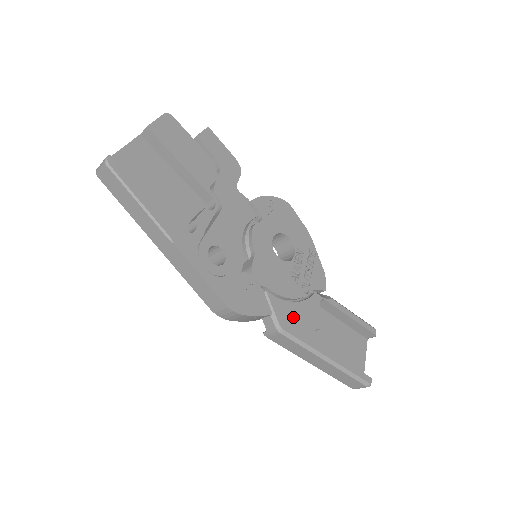
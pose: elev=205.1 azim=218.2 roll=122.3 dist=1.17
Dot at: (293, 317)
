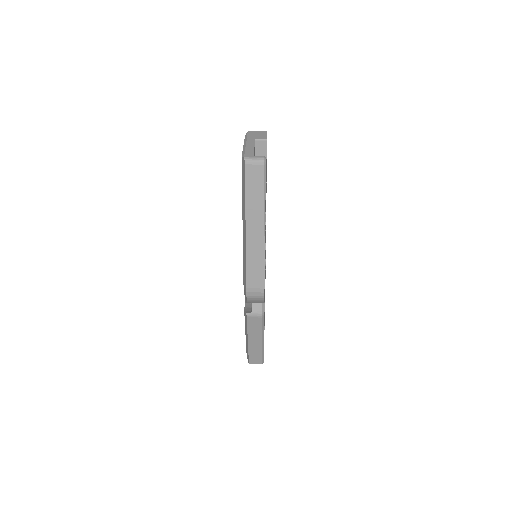
Dot at: occluded
